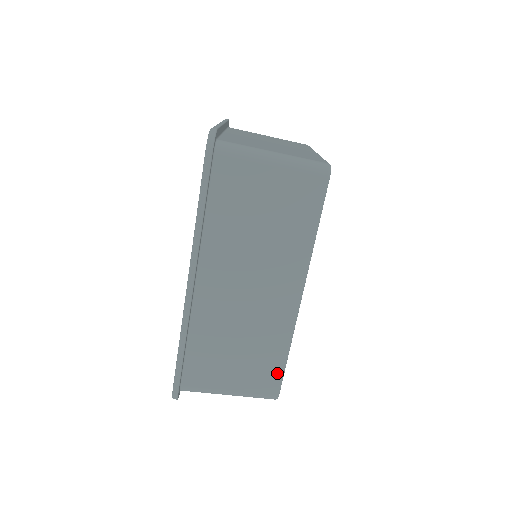
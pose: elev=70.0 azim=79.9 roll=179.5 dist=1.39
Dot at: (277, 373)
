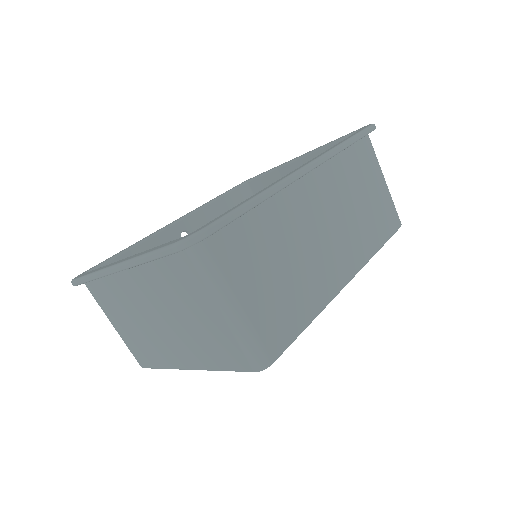
Dot at: (291, 333)
